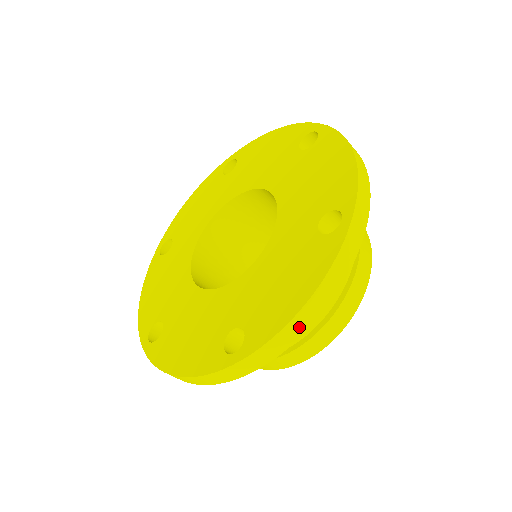
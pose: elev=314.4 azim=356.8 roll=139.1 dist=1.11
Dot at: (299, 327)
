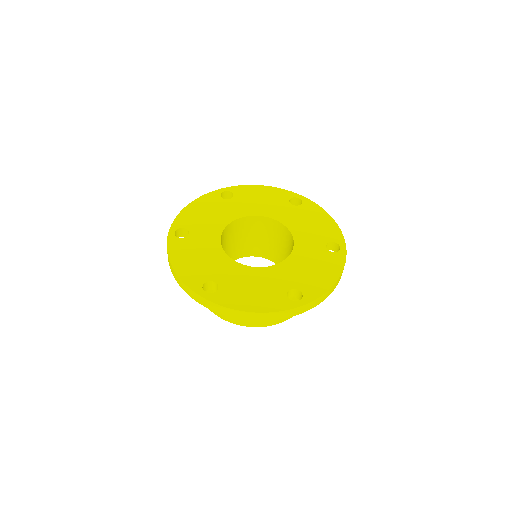
Dot at: (330, 292)
